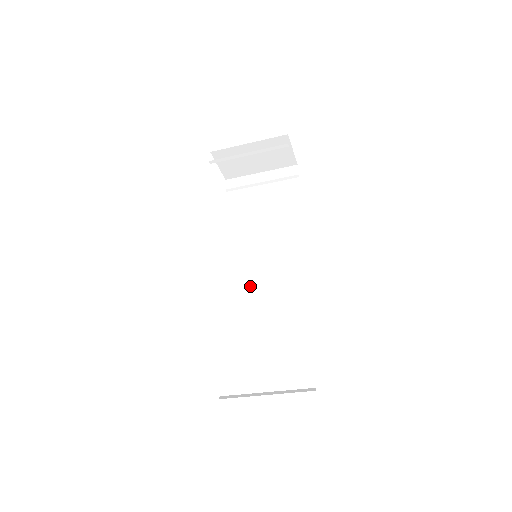
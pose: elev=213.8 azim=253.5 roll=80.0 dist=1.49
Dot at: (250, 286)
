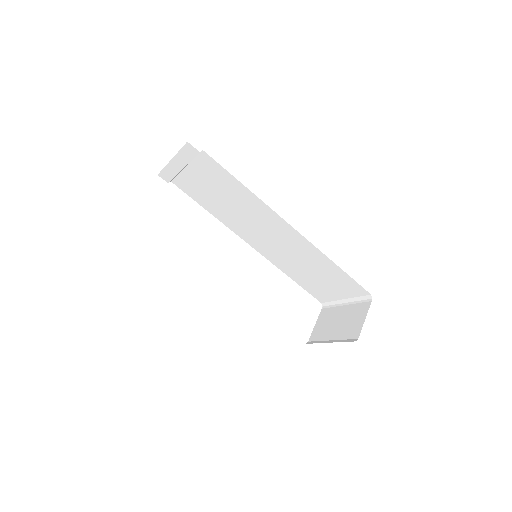
Dot at: (271, 247)
